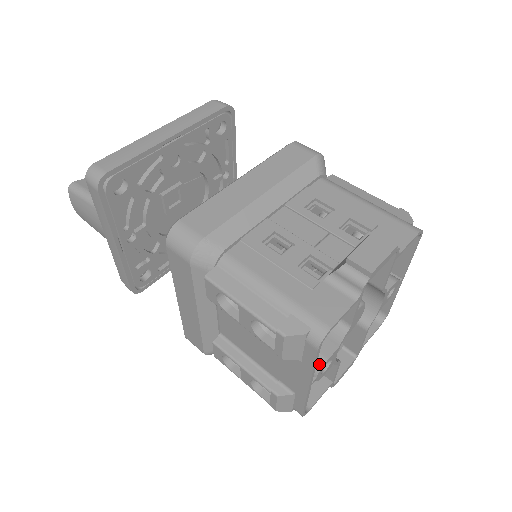
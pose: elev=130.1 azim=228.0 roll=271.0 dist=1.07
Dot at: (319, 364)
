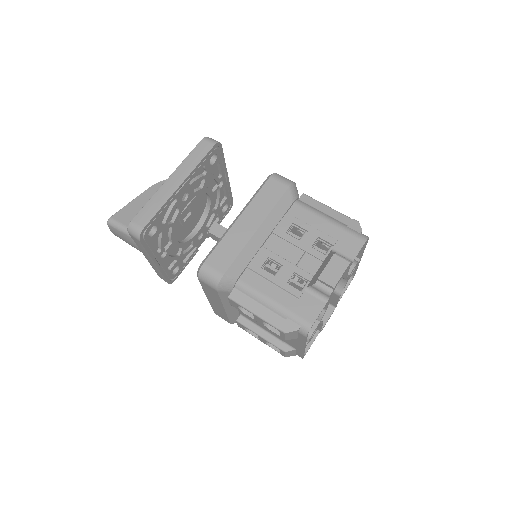
Dot at: (309, 335)
